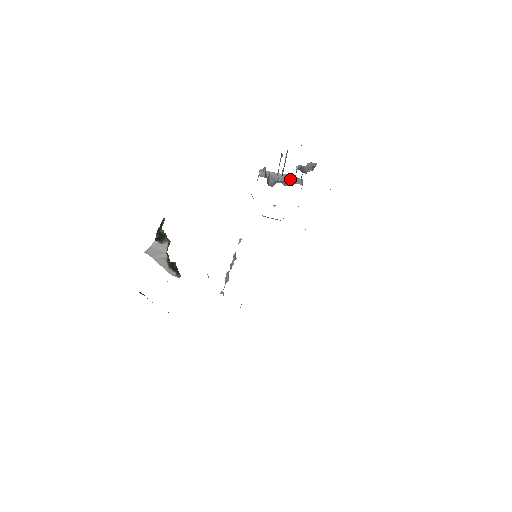
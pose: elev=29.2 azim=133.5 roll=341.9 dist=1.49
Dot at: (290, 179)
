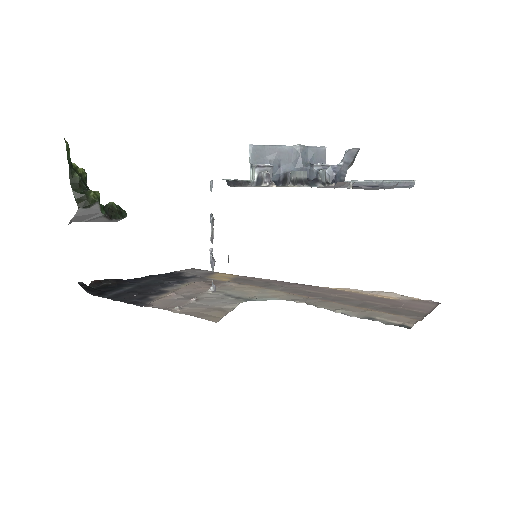
Dot at: (305, 157)
